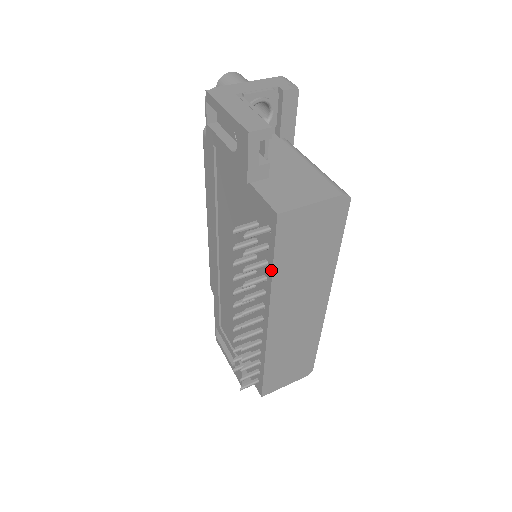
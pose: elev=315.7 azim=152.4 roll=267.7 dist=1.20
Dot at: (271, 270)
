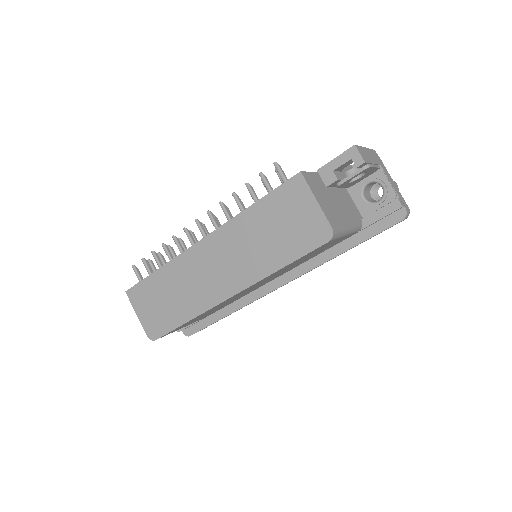
Dot at: (253, 204)
